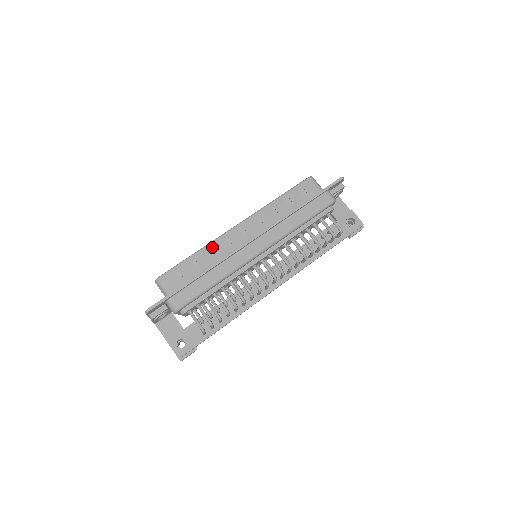
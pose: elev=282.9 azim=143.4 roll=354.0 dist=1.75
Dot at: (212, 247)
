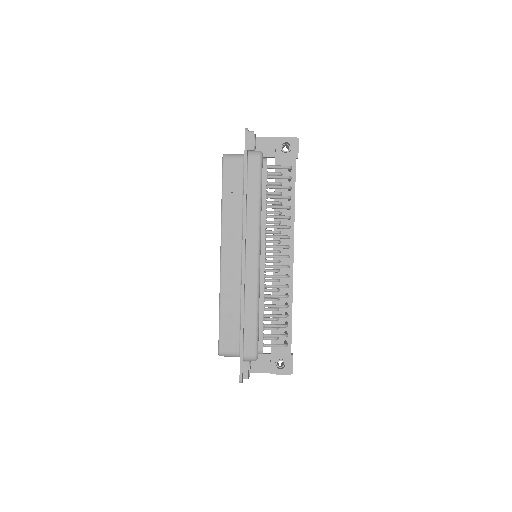
Dot at: (225, 292)
